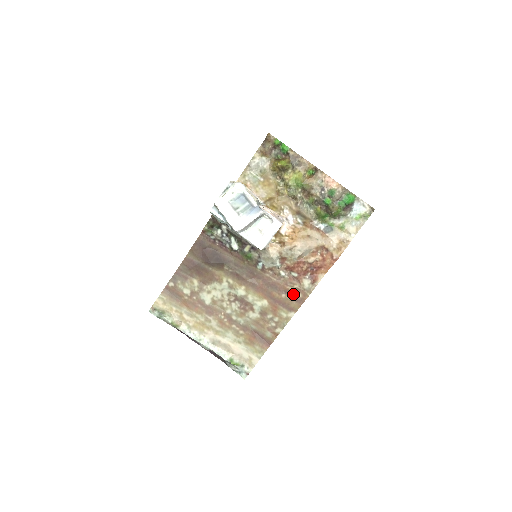
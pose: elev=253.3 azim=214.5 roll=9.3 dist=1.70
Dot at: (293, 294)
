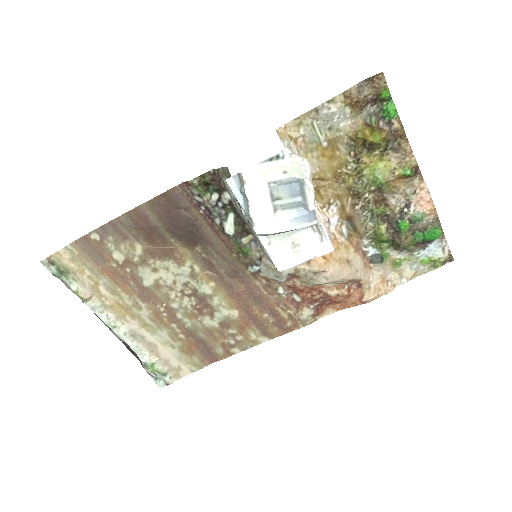
Dot at: (280, 319)
